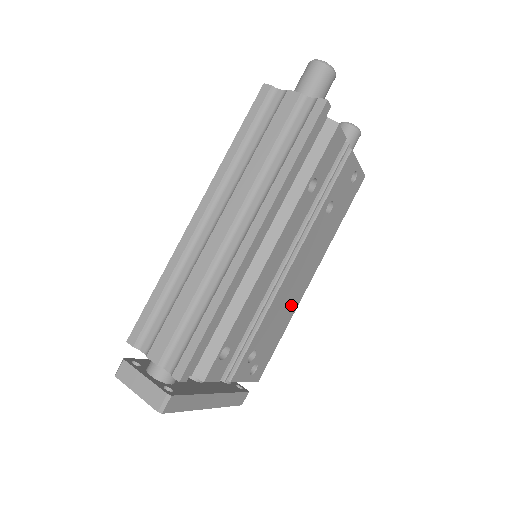
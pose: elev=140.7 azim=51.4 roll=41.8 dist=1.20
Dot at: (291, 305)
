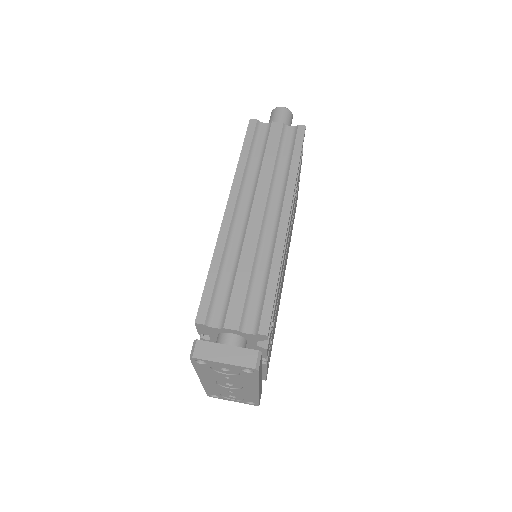
Dot at: occluded
